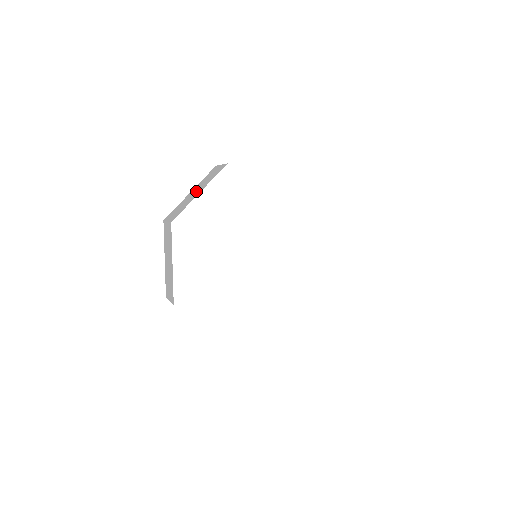
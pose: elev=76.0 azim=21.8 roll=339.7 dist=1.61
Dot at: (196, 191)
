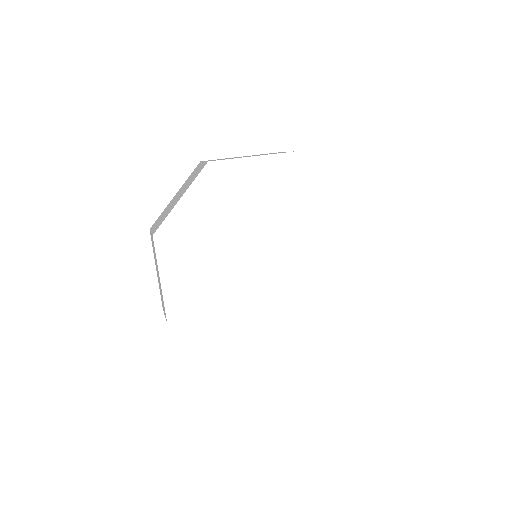
Dot at: (178, 195)
